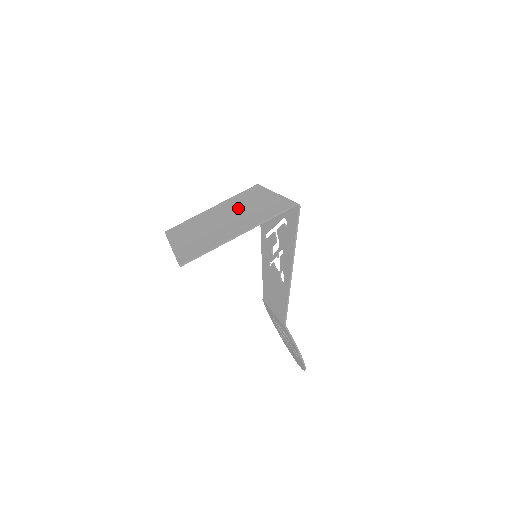
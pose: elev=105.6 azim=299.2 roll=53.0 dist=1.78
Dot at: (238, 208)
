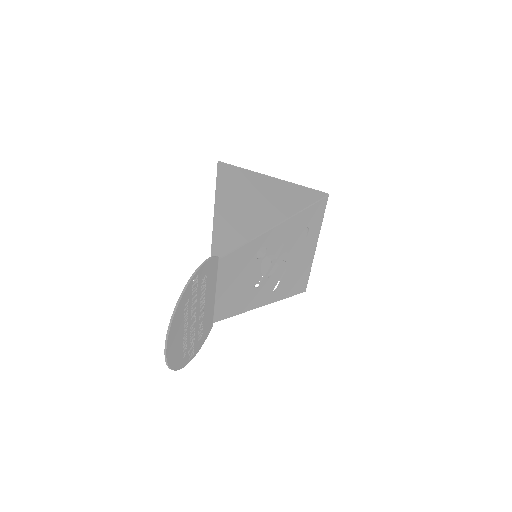
Dot at: occluded
